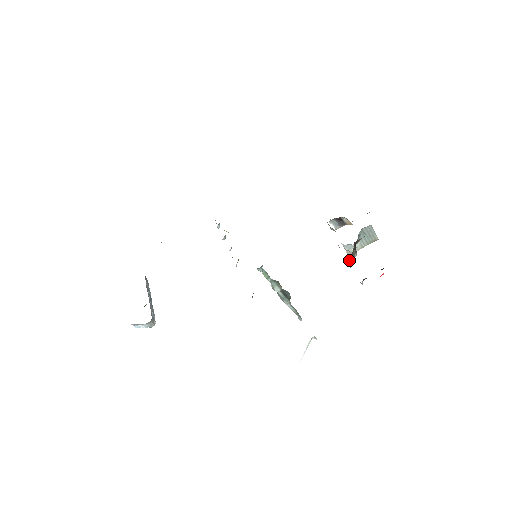
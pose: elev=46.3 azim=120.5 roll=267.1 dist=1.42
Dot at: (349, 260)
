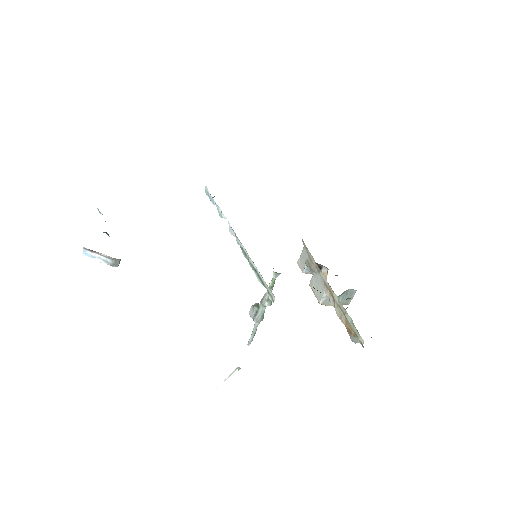
Dot at: occluded
